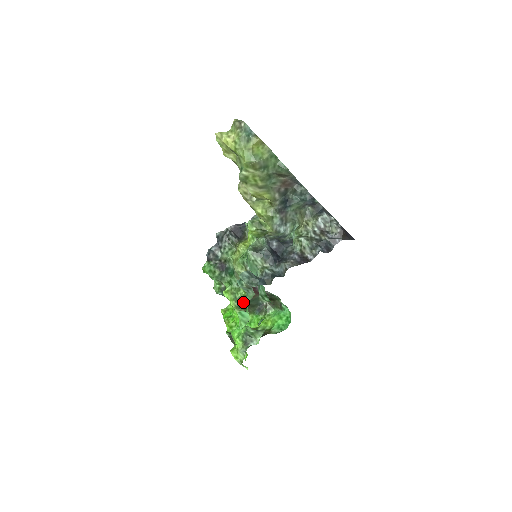
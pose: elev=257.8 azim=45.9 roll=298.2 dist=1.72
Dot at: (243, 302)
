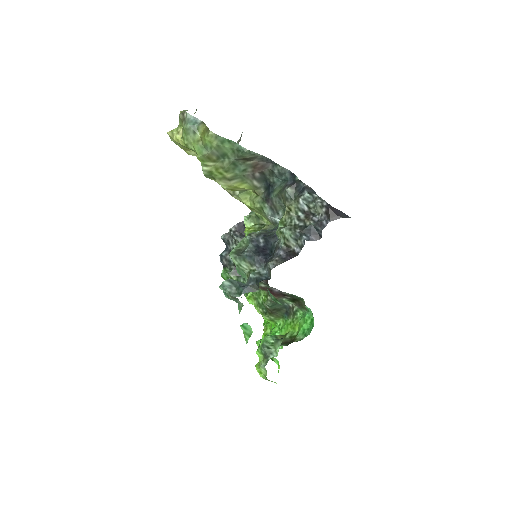
Dot at: (266, 307)
